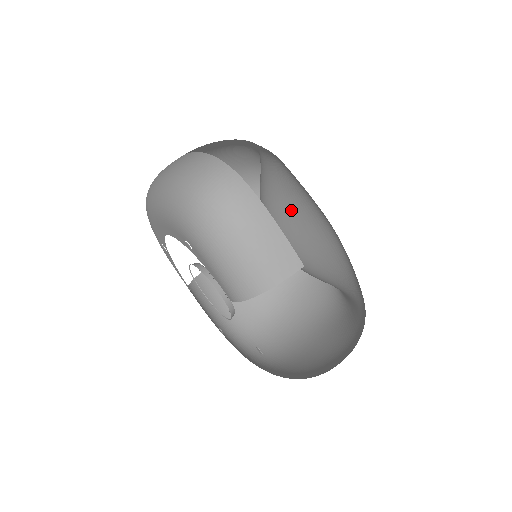
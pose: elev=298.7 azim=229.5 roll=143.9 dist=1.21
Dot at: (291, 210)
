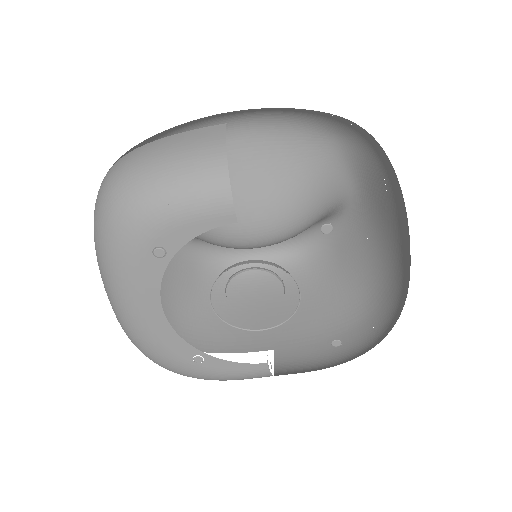
Dot at: occluded
